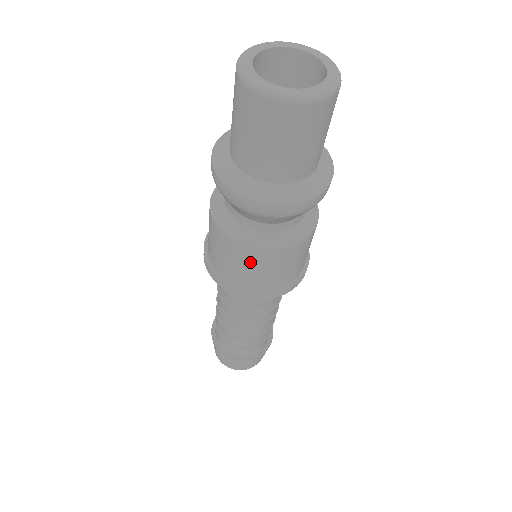
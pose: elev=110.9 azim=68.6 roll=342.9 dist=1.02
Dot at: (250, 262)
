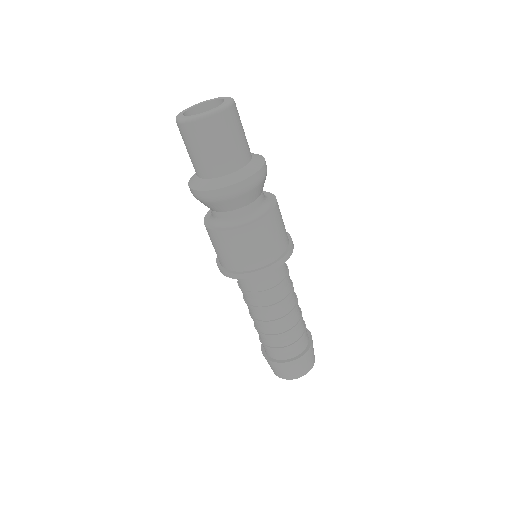
Dot at: (256, 238)
